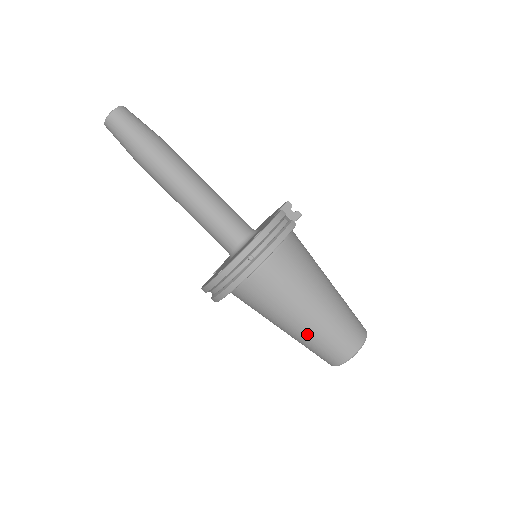
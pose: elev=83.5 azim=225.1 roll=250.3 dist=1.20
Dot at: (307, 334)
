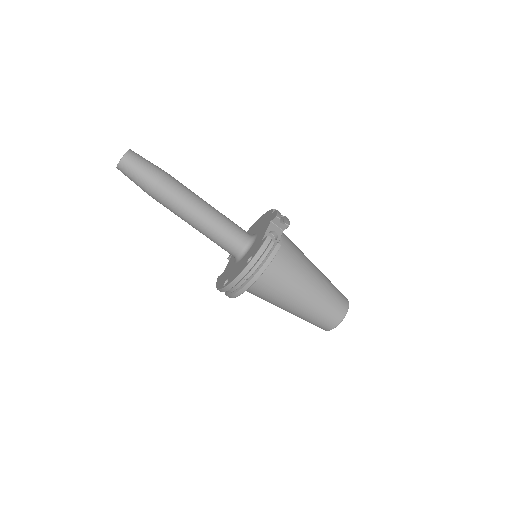
Dot at: (299, 315)
